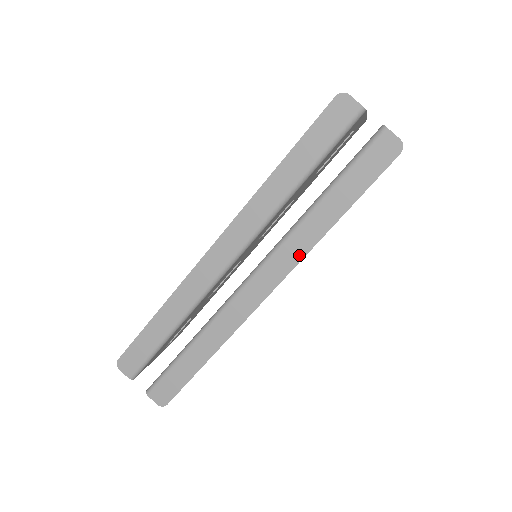
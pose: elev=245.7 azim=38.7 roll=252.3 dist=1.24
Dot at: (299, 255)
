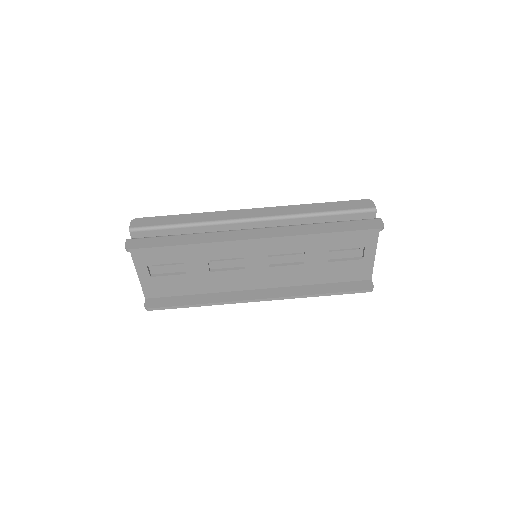
Dot at: (291, 234)
